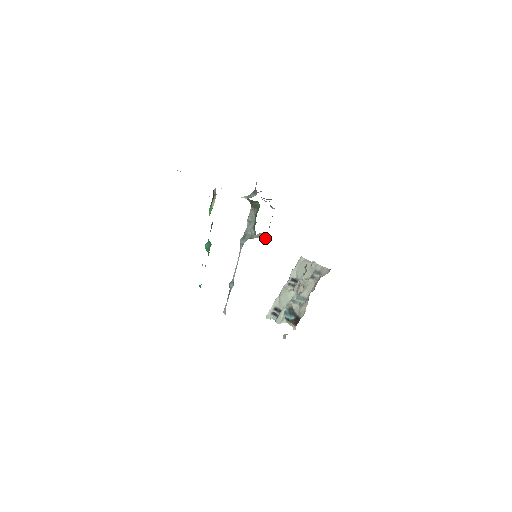
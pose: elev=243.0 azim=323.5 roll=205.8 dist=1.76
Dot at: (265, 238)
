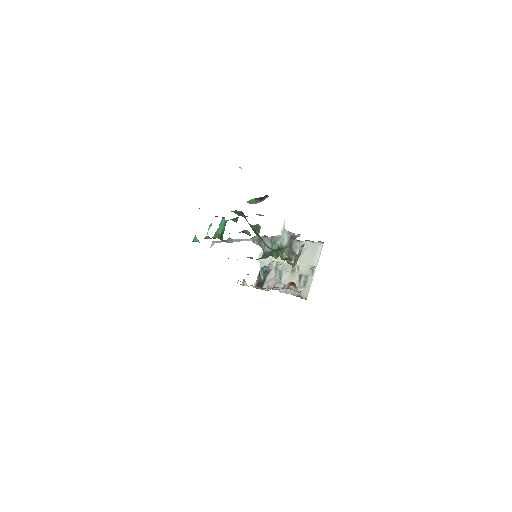
Dot at: occluded
